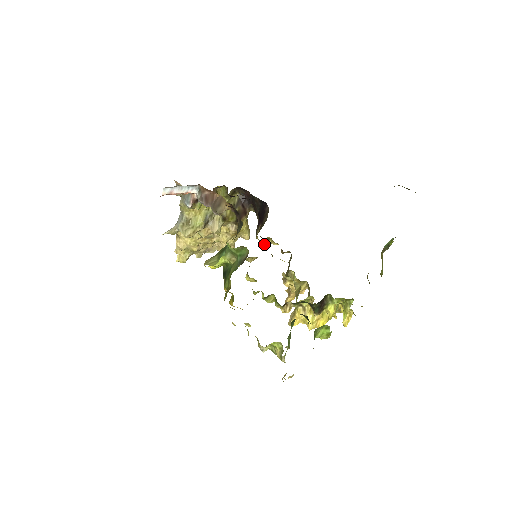
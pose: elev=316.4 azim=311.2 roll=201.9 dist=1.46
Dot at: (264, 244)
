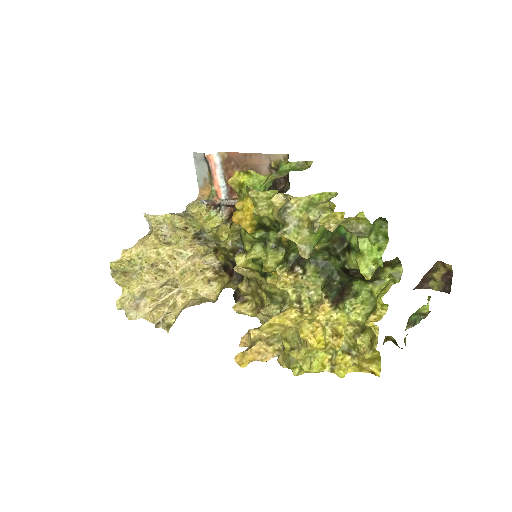
Dot at: (234, 307)
